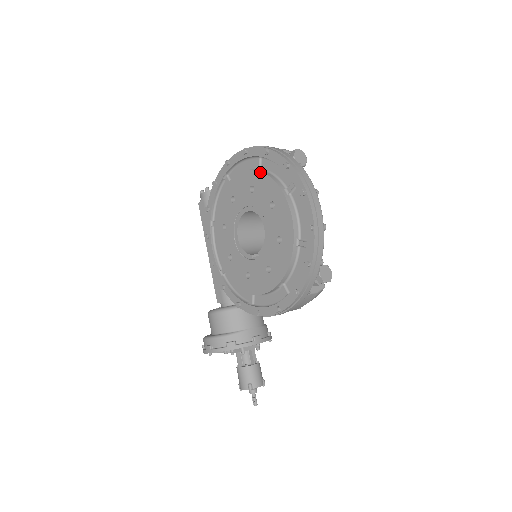
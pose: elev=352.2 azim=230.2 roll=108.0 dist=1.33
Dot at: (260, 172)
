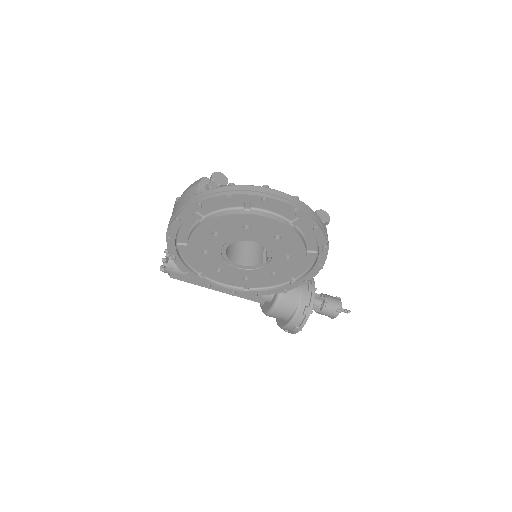
Dot at: (211, 220)
